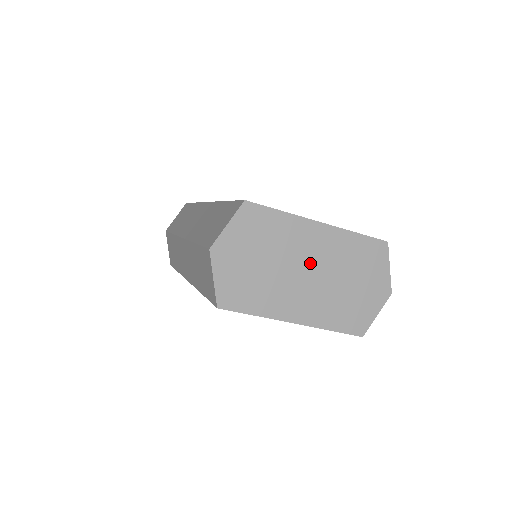
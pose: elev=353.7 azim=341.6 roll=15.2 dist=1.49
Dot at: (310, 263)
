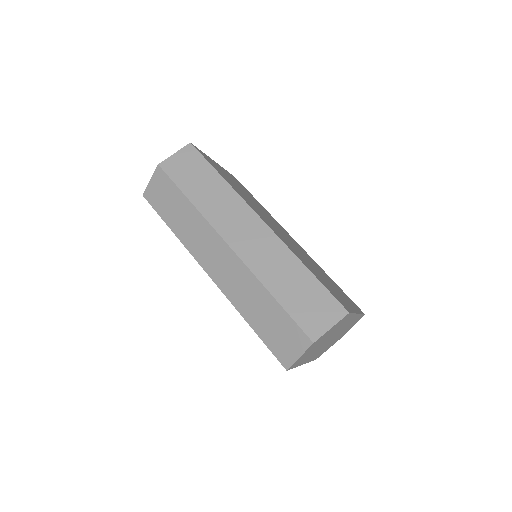
Dot at: (336, 334)
